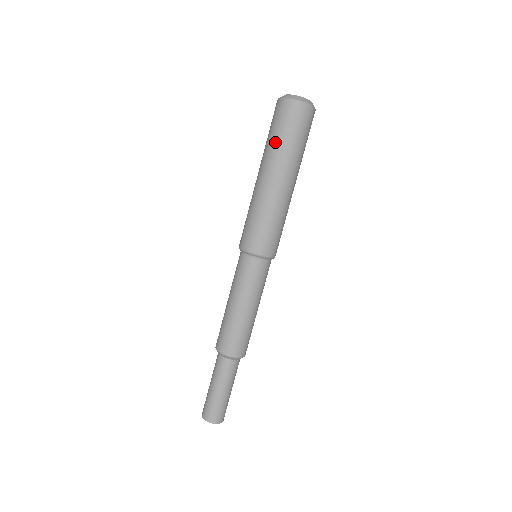
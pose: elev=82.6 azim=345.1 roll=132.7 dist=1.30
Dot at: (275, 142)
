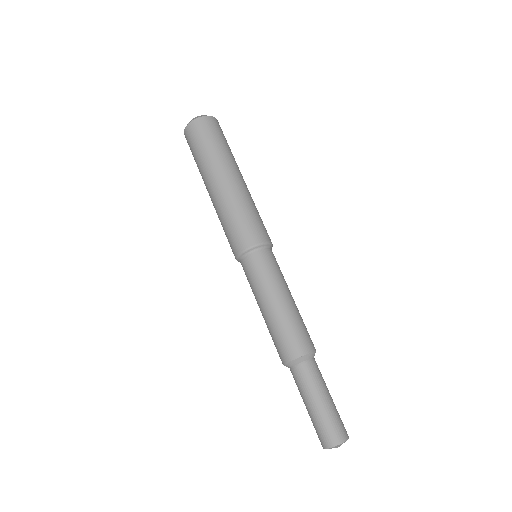
Dot at: (218, 149)
